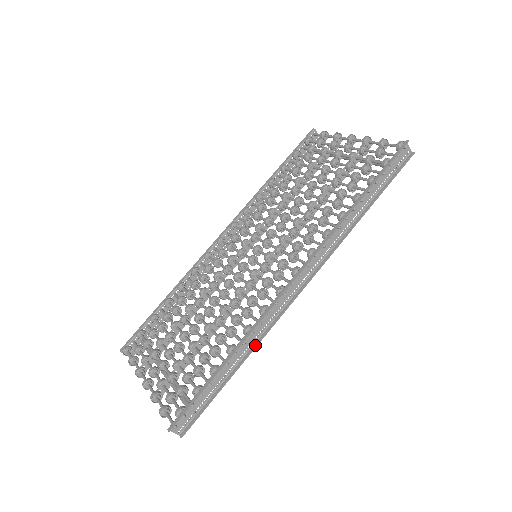
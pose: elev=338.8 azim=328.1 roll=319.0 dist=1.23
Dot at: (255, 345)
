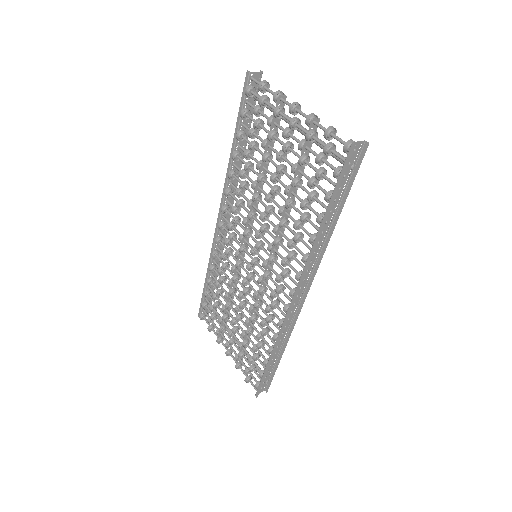
Dot at: (287, 340)
